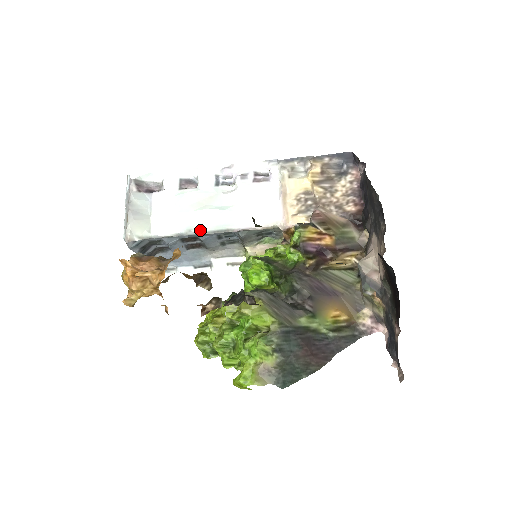
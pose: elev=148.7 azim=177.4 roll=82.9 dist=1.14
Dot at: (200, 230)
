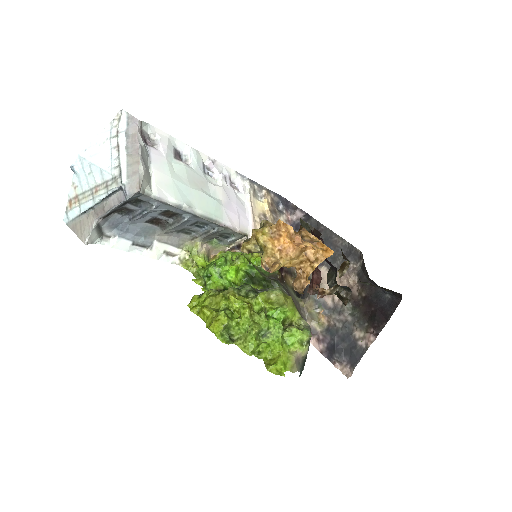
Dot at: (196, 210)
